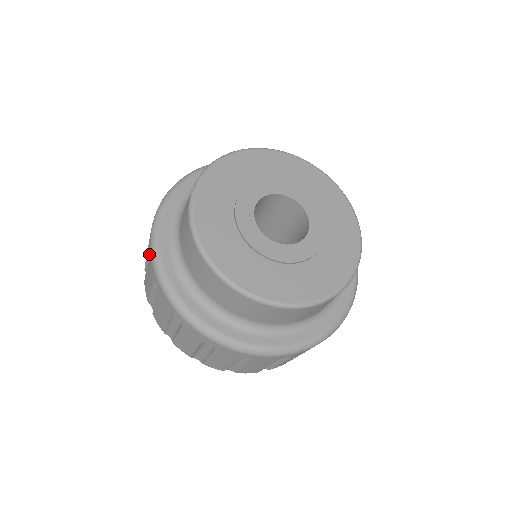
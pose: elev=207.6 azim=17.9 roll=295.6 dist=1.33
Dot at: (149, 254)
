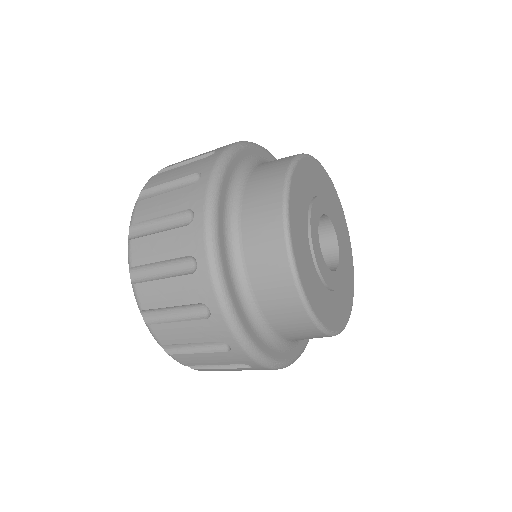
Dot at: (234, 352)
